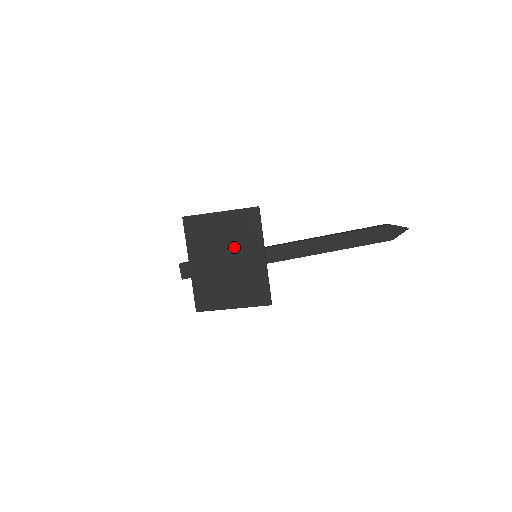
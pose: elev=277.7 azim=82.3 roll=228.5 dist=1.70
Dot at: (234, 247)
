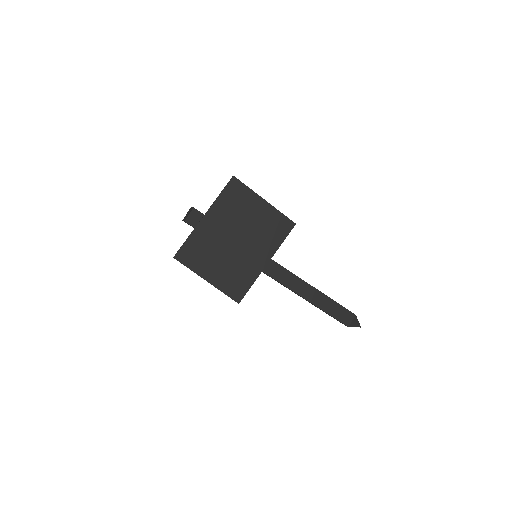
Dot at: (251, 236)
